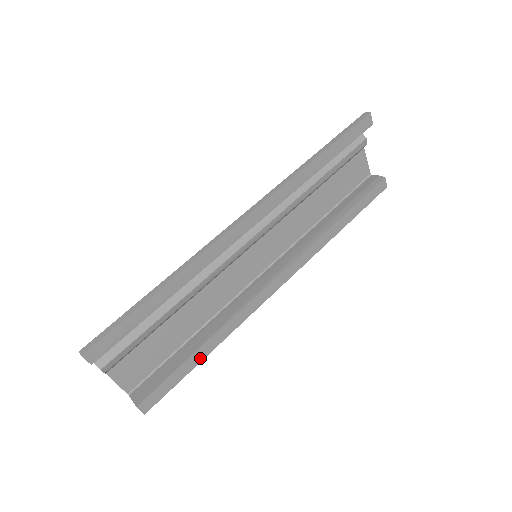
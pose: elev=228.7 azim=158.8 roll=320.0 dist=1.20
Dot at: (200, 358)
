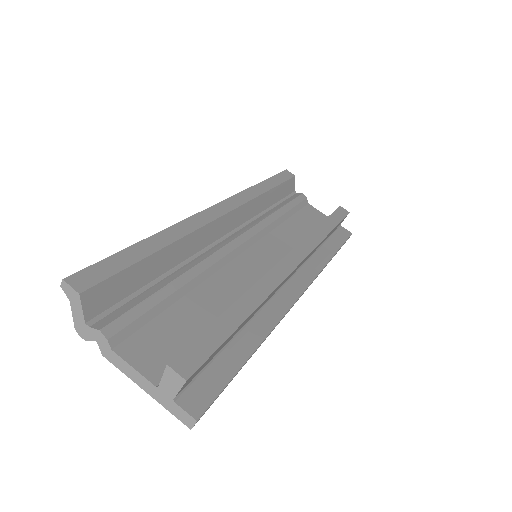
Dot at: (239, 318)
